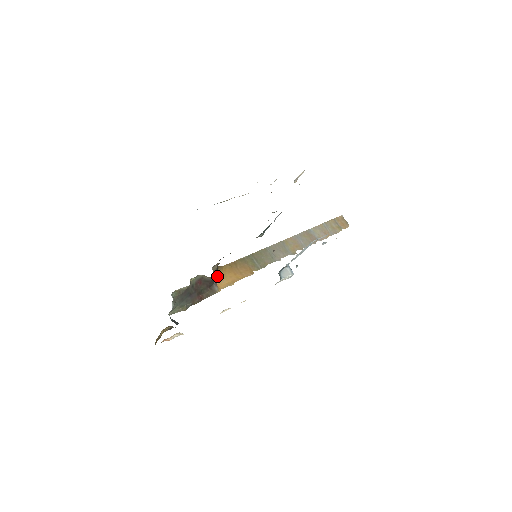
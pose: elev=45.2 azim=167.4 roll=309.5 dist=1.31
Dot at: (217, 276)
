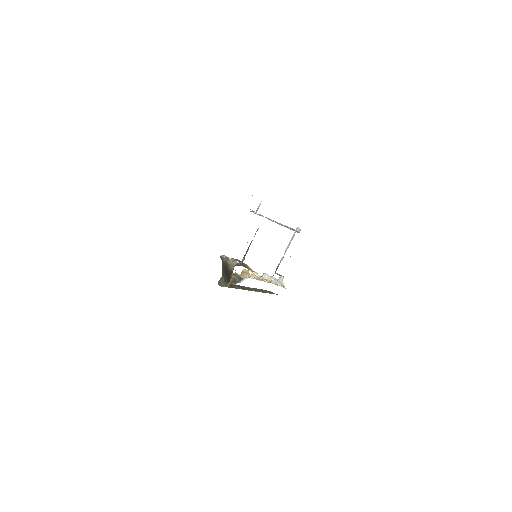
Dot at: occluded
